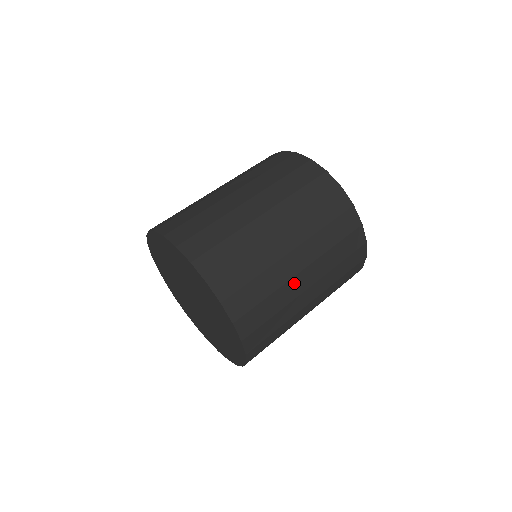
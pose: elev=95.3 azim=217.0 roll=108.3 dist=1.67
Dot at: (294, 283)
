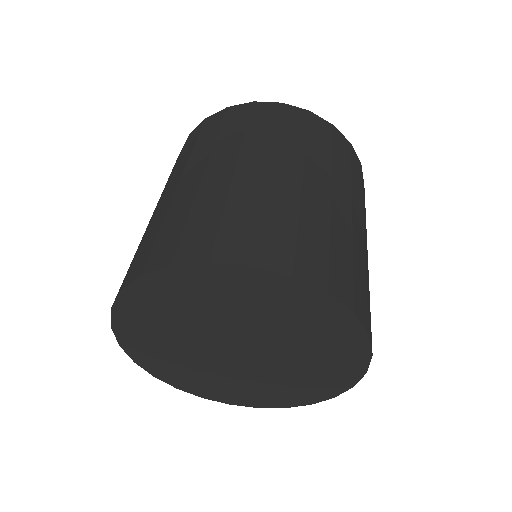
Dot at: (365, 253)
